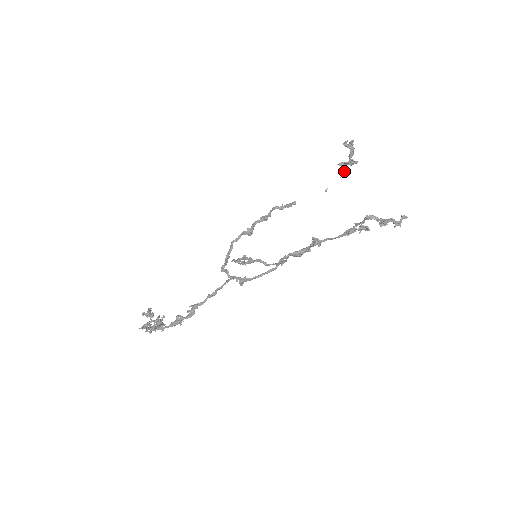
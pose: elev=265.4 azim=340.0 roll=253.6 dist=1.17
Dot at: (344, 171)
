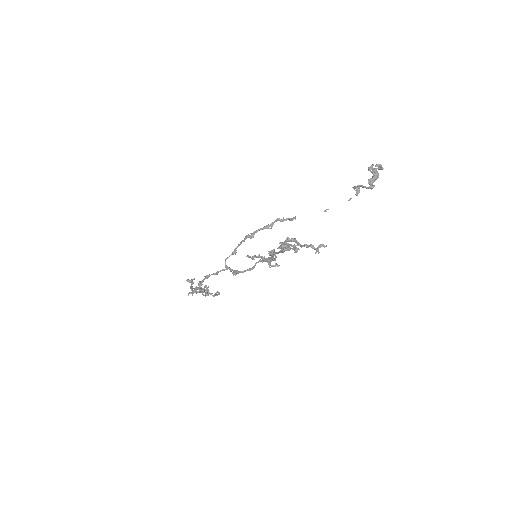
Dot at: (356, 194)
